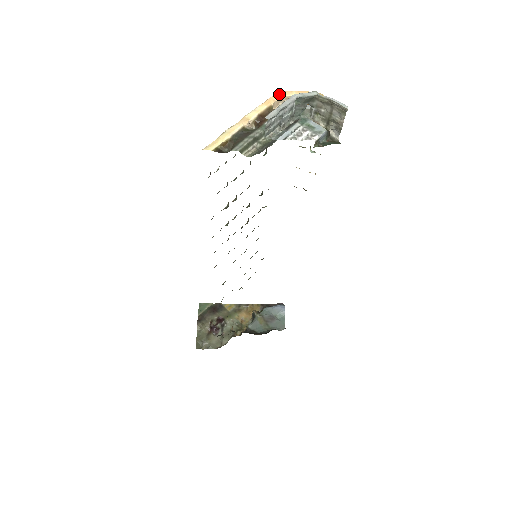
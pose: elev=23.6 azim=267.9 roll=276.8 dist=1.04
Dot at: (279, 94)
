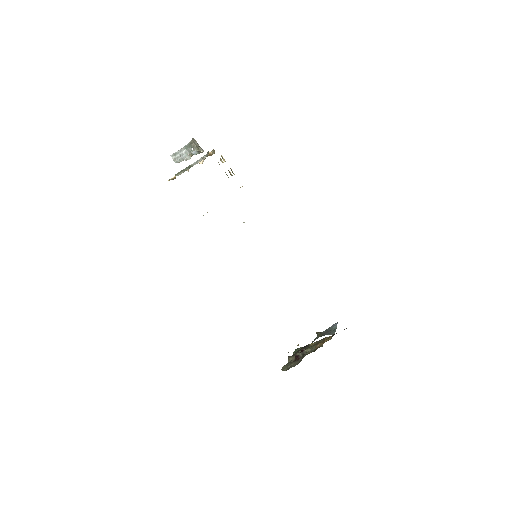
Dot at: occluded
